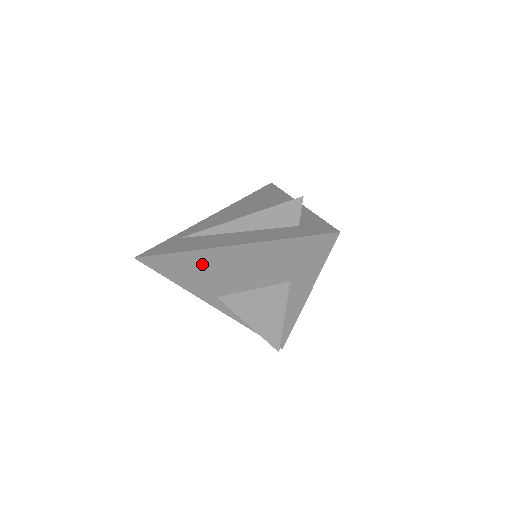
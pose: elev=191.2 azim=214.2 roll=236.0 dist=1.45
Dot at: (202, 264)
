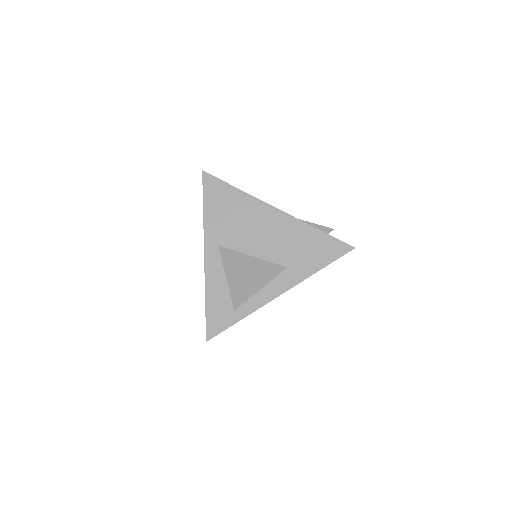
Dot at: (243, 209)
